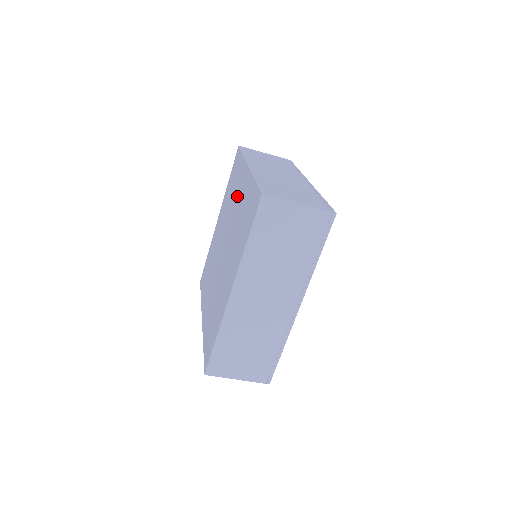
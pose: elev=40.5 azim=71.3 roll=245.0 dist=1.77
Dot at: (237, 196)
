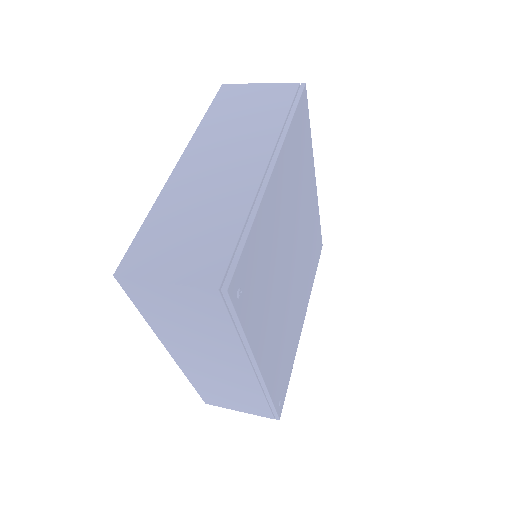
Dot at: occluded
